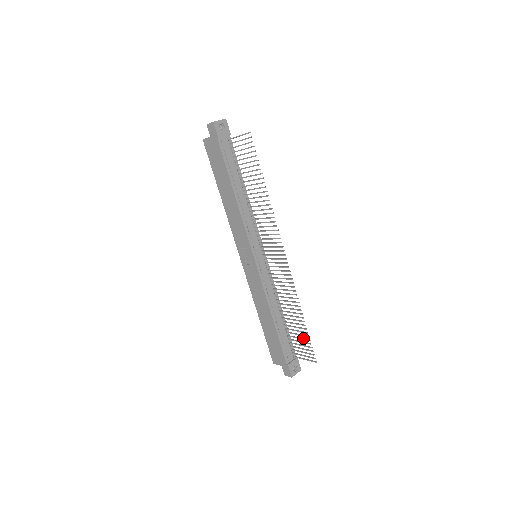
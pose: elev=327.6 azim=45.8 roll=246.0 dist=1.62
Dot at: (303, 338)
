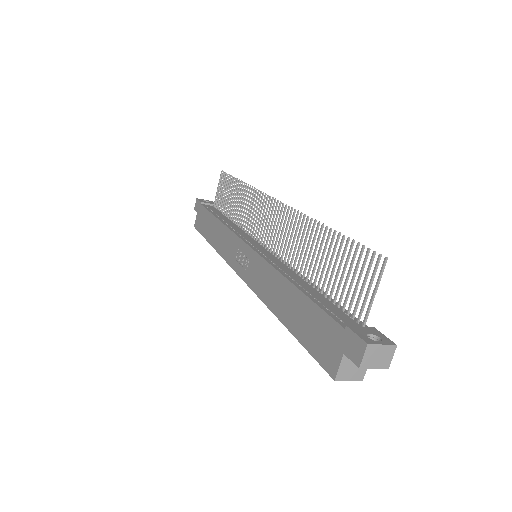
Dot at: (346, 258)
